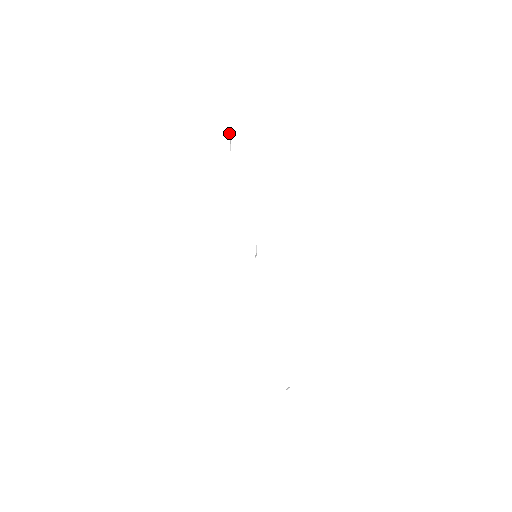
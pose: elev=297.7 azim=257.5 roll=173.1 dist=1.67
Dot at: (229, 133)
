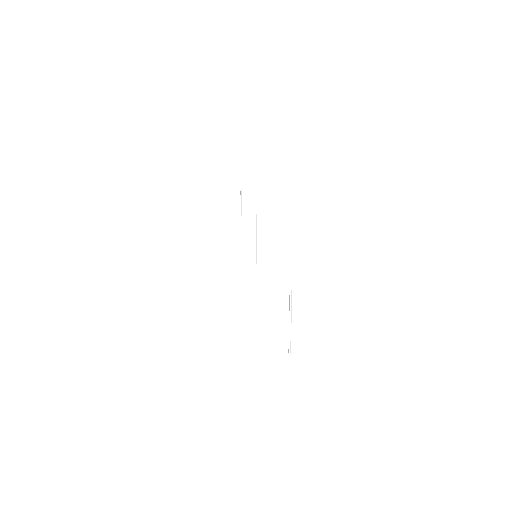
Dot at: (240, 194)
